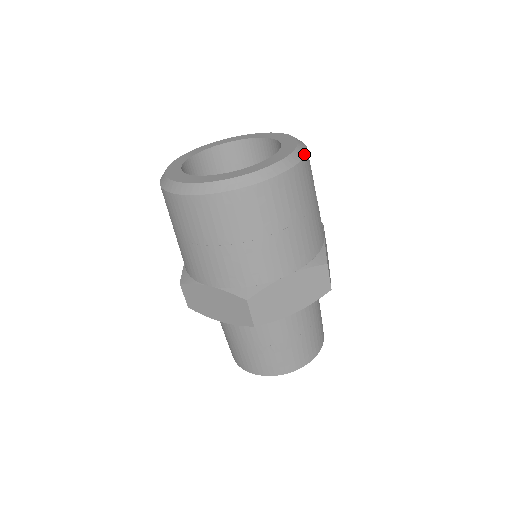
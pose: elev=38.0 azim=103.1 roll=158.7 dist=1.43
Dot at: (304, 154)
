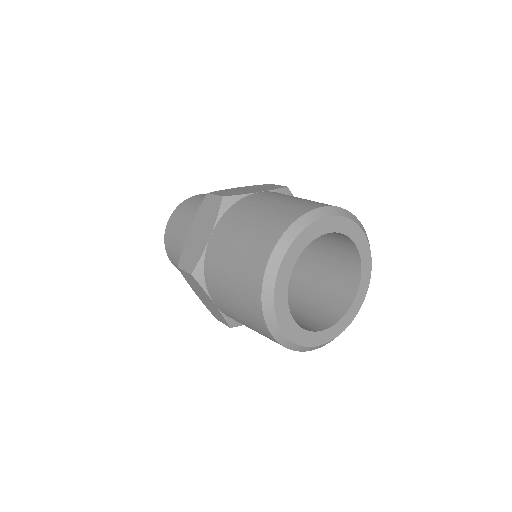
Dot at: occluded
